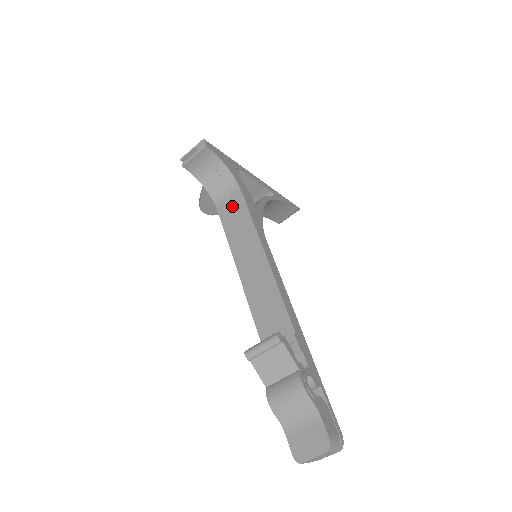
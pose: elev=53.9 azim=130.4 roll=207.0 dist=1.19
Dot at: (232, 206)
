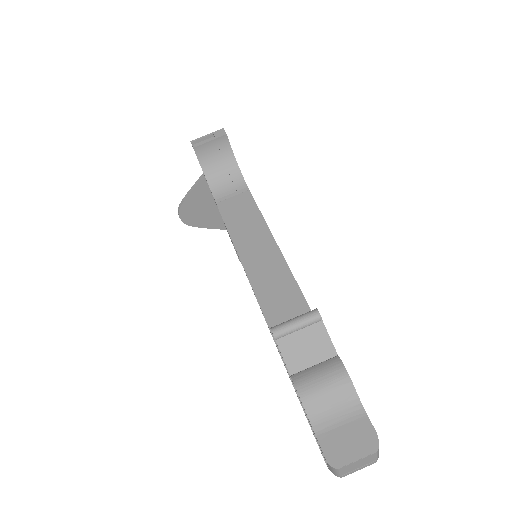
Dot at: (237, 202)
